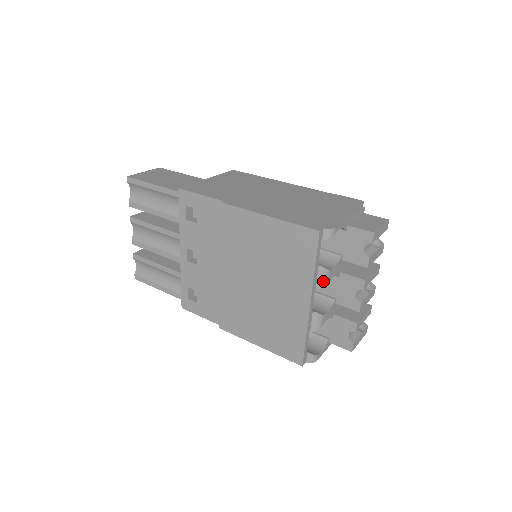
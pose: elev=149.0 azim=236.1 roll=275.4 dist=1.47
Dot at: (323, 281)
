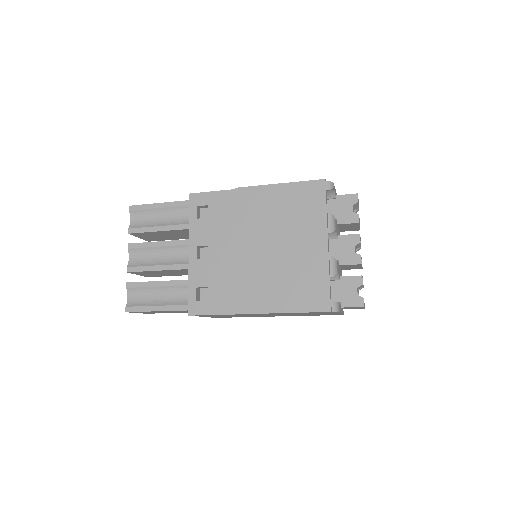
Dot at: (333, 226)
